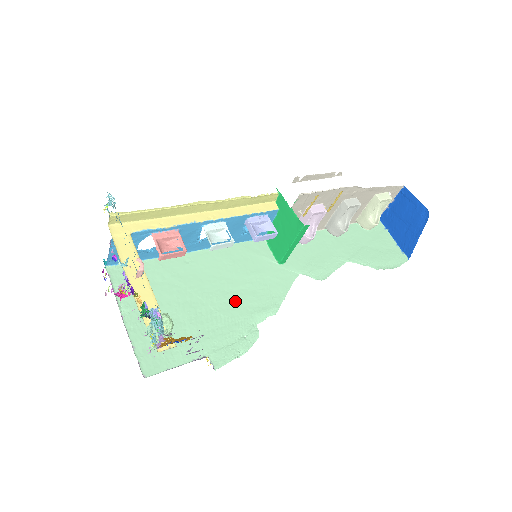
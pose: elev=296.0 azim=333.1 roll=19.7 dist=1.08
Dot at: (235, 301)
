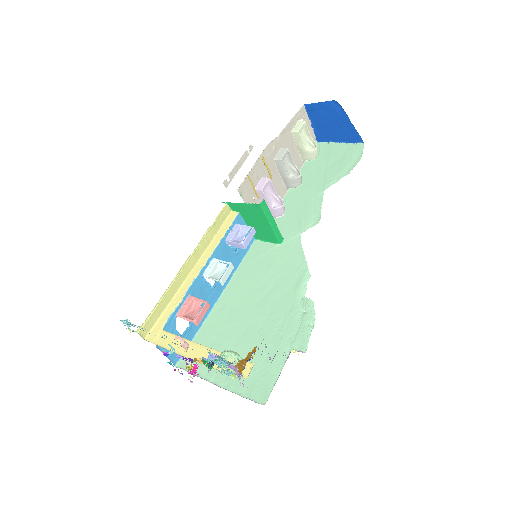
Dot at: (276, 298)
